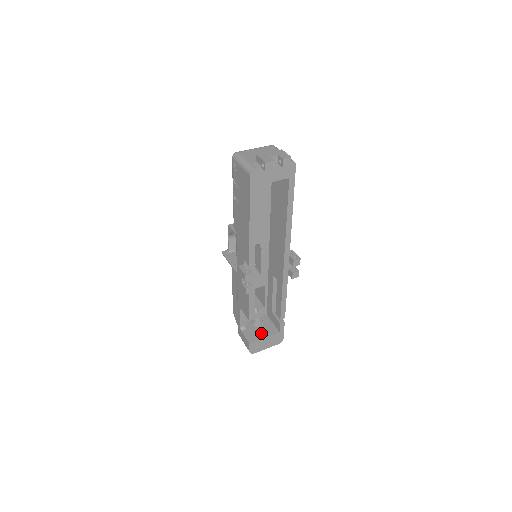
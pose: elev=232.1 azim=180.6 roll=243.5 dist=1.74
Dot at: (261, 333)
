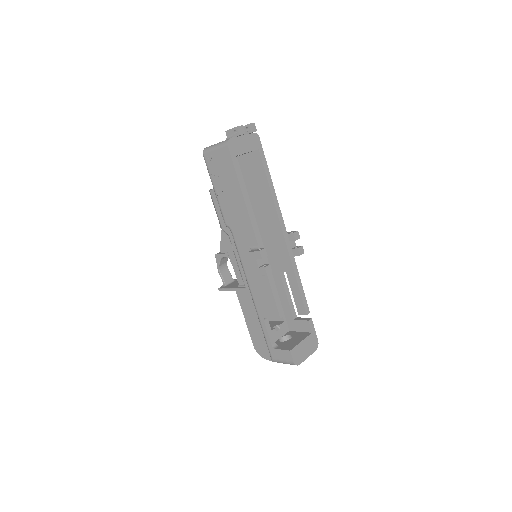
Dot at: (295, 341)
